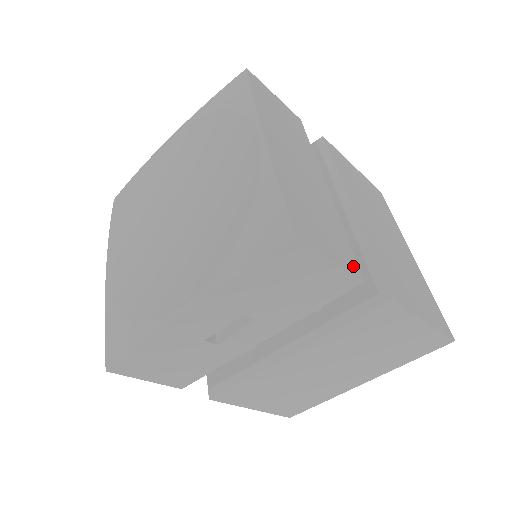
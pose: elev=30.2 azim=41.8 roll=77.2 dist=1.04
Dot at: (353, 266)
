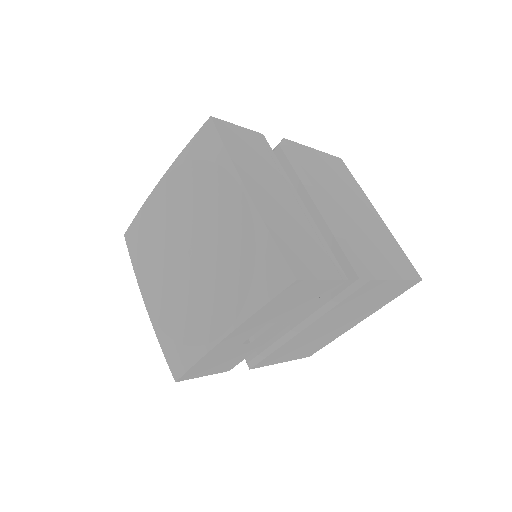
Dot at: (337, 271)
